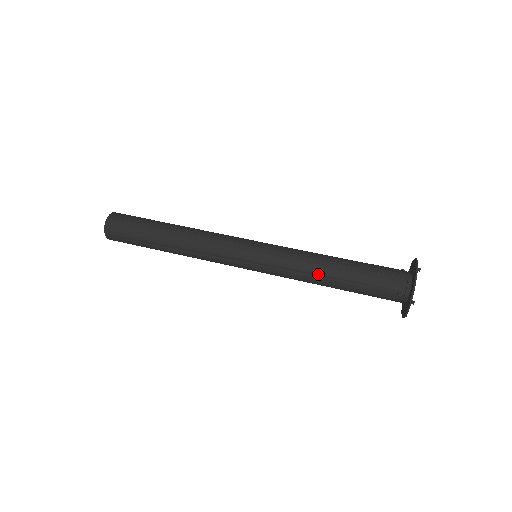
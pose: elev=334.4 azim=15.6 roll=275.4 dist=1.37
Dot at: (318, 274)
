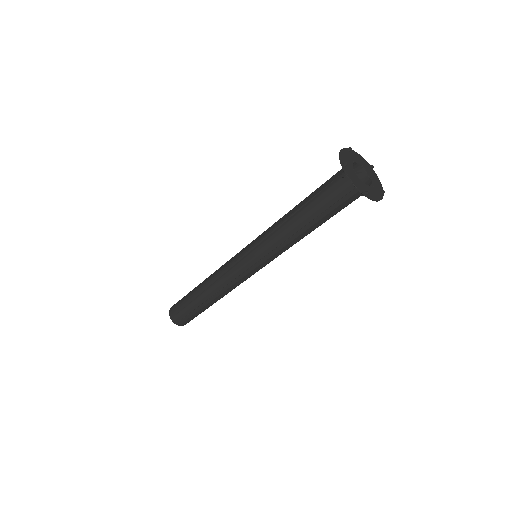
Dot at: (285, 220)
